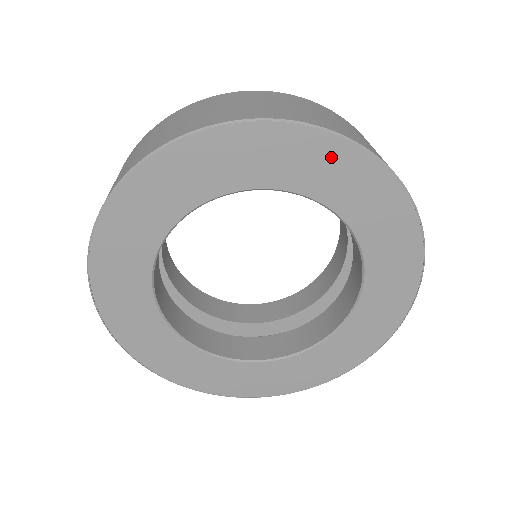
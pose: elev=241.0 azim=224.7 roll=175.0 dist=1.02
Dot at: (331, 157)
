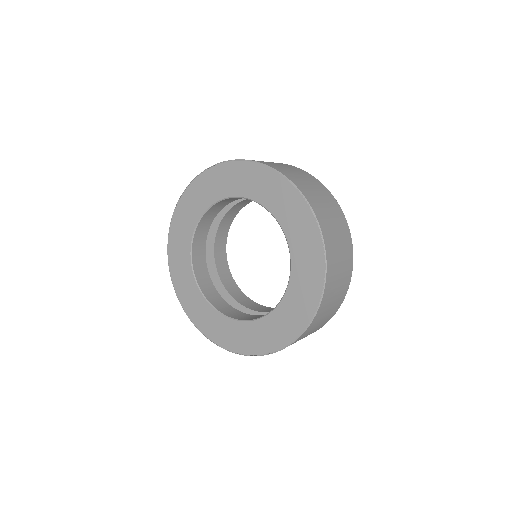
Dot at: (272, 183)
